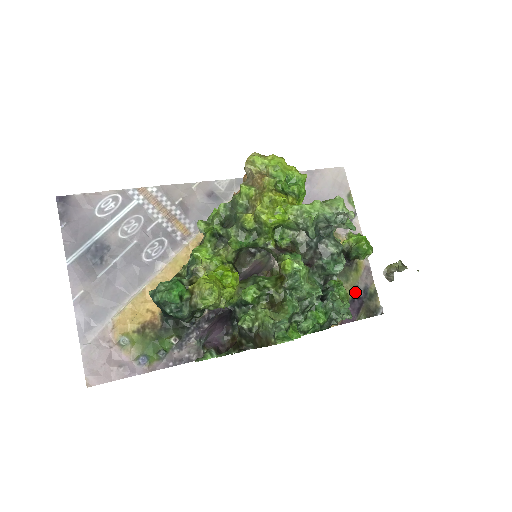
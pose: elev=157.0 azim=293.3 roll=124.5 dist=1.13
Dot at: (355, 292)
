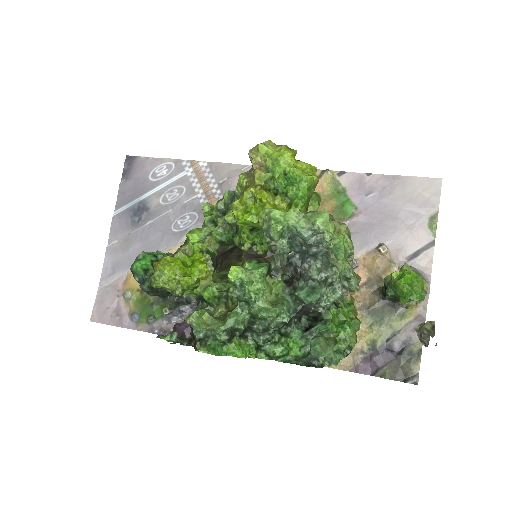
Dot at: (387, 341)
